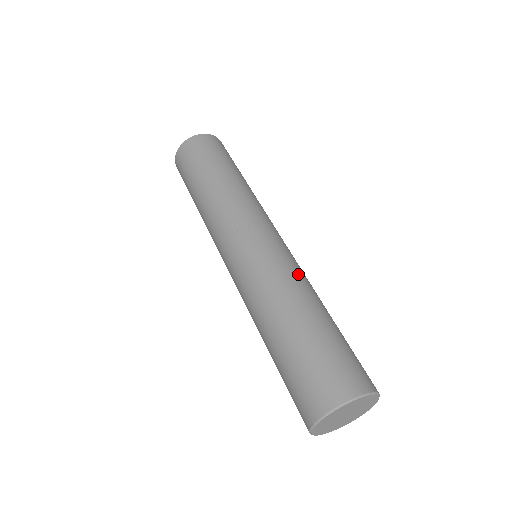
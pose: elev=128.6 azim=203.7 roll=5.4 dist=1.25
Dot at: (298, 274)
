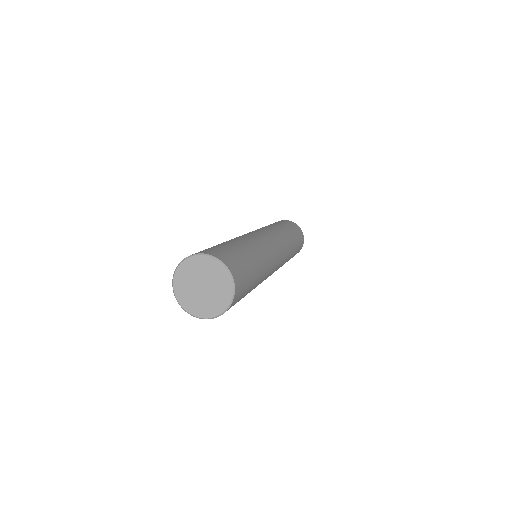
Dot at: (263, 248)
